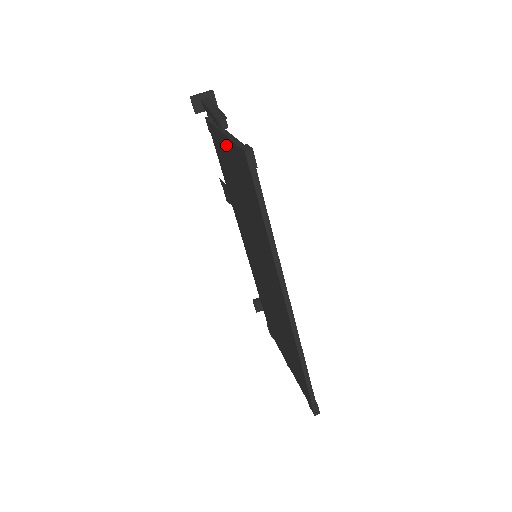
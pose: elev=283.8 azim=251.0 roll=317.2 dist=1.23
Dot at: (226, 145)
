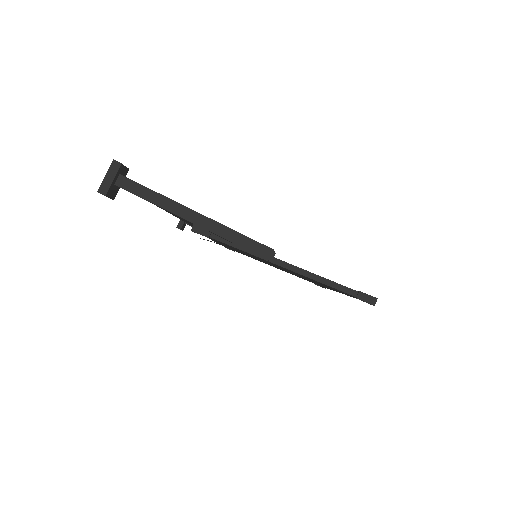
Dot at: occluded
